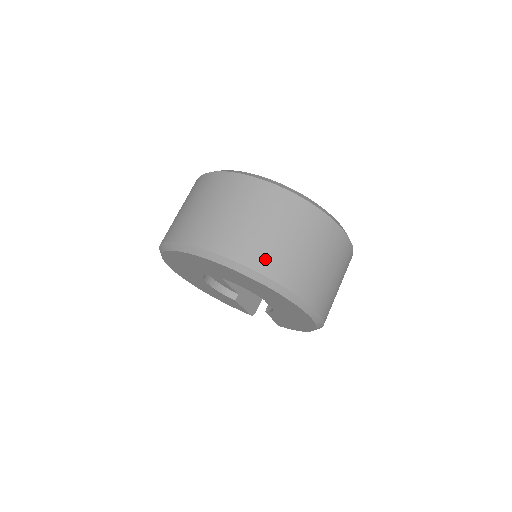
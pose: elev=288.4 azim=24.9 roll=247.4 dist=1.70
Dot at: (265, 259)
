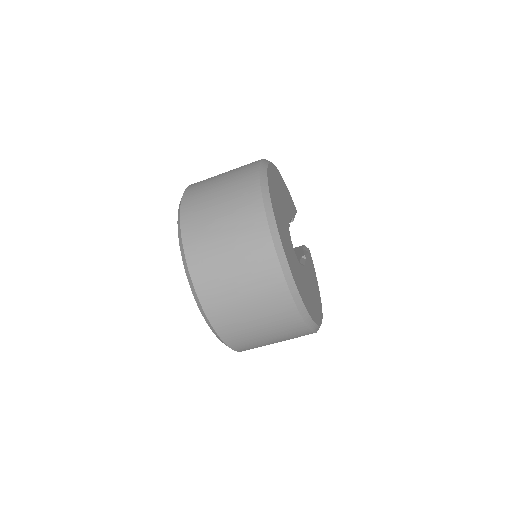
Dot at: (234, 336)
